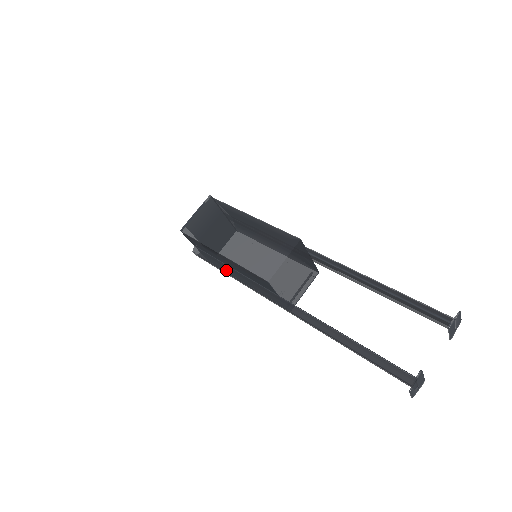
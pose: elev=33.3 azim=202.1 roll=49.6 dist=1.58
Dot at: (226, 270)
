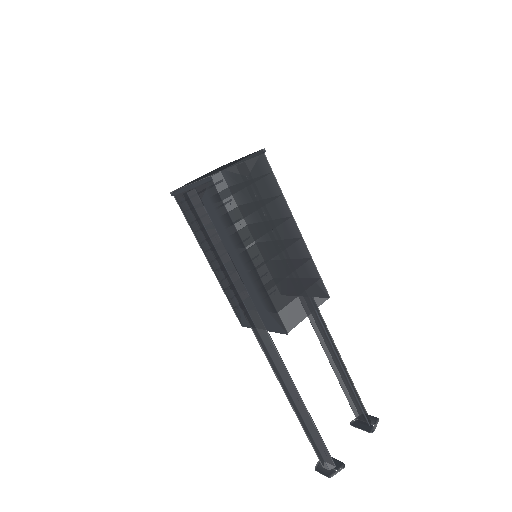
Dot at: (223, 258)
